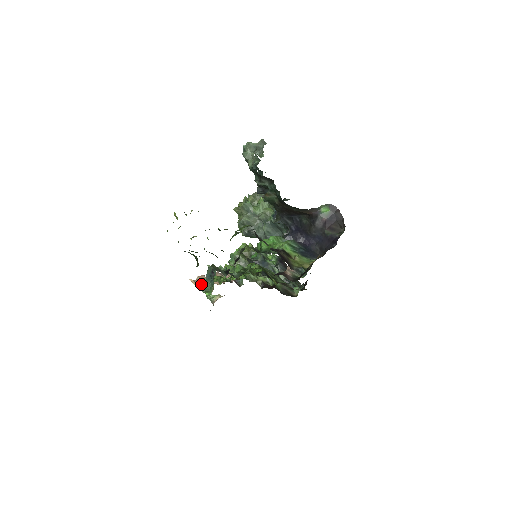
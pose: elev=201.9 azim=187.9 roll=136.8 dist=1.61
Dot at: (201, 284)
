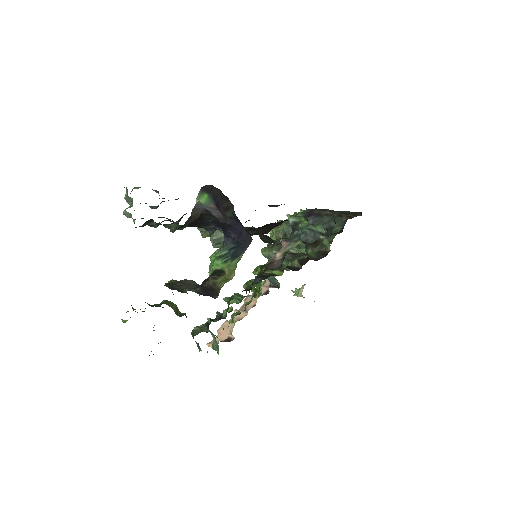
Dot at: (212, 345)
